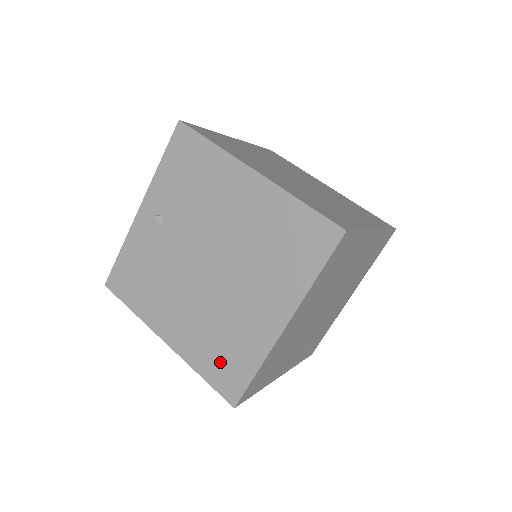
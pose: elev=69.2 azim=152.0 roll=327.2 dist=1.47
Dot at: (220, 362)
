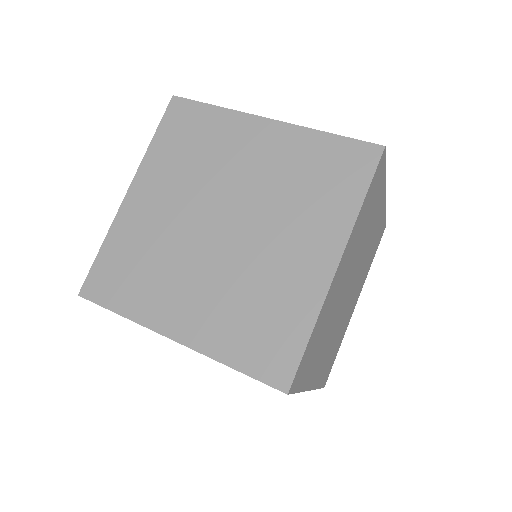
Dot at: occluded
